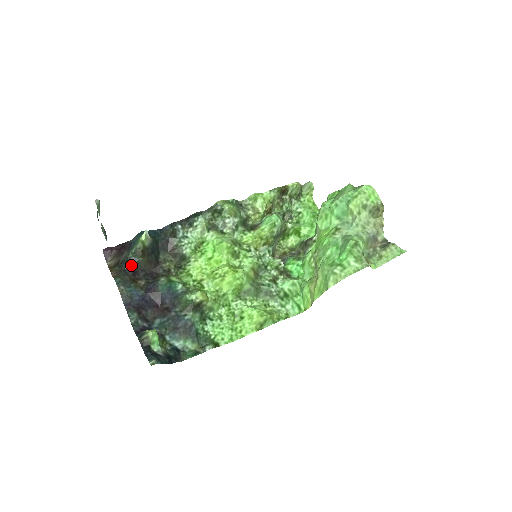
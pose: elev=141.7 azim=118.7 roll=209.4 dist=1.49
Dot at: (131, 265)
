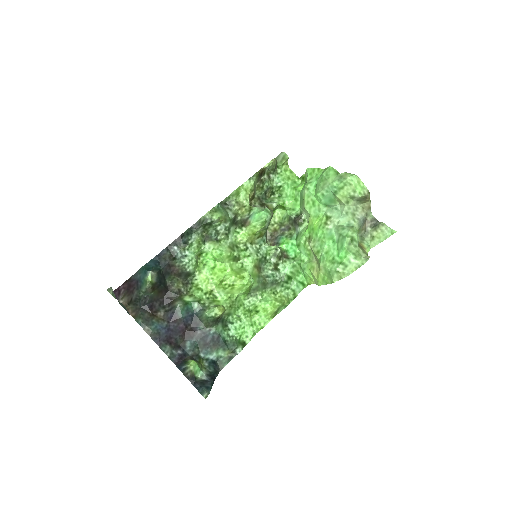
Dot at: (145, 302)
